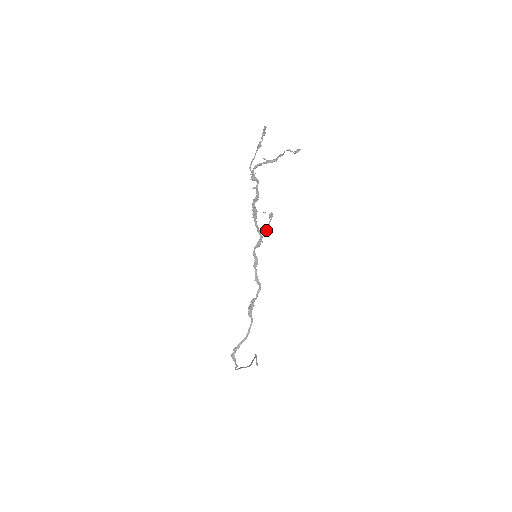
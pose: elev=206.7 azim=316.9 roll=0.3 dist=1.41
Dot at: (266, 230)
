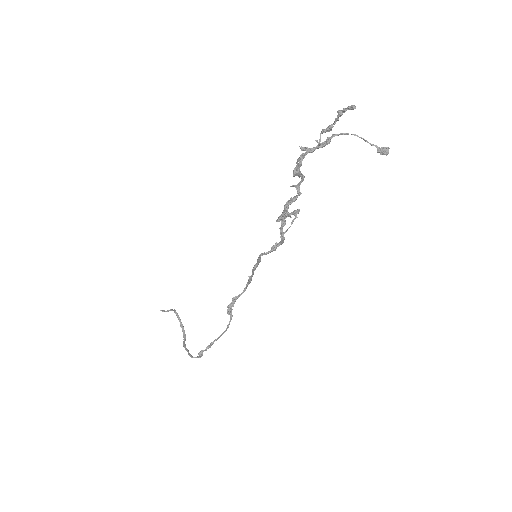
Dot at: (286, 231)
